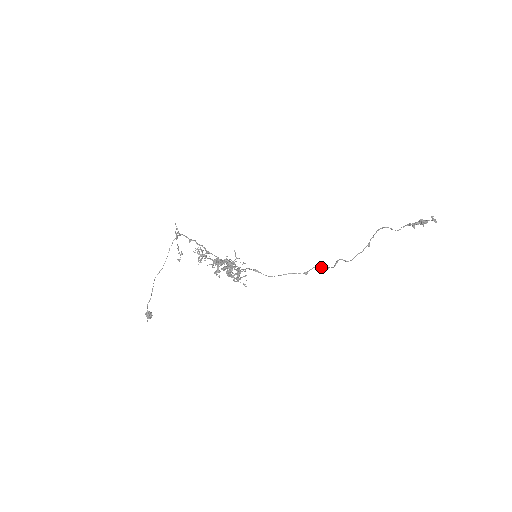
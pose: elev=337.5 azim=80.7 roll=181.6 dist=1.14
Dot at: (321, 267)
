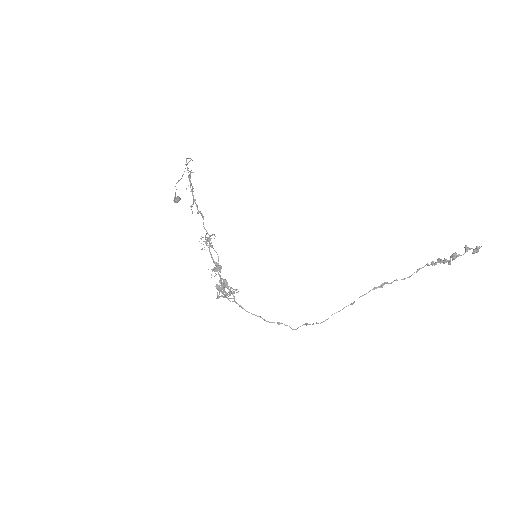
Dot at: occluded
